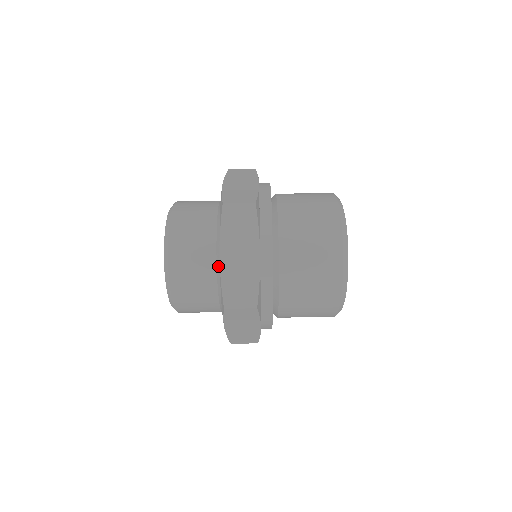
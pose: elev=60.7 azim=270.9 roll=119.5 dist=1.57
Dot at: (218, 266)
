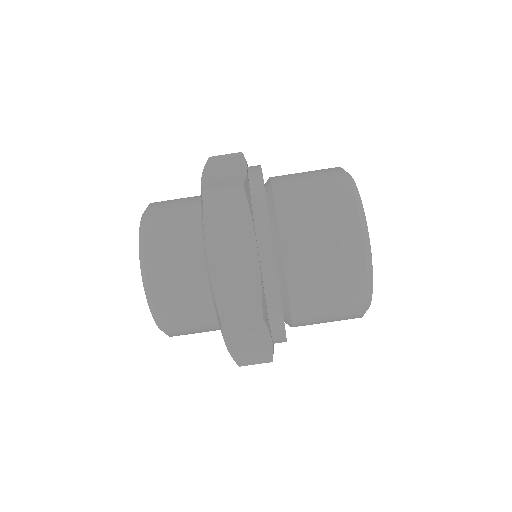
Dot at: occluded
